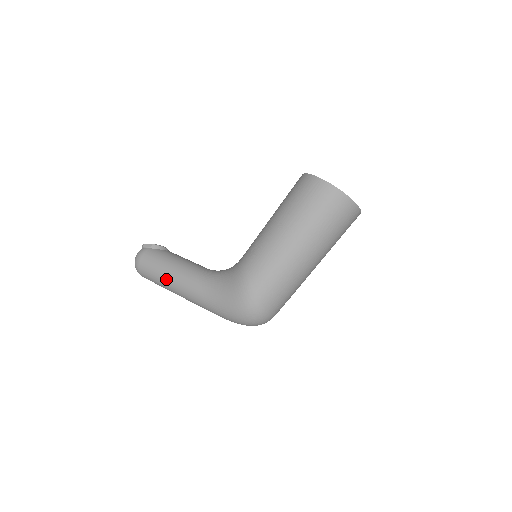
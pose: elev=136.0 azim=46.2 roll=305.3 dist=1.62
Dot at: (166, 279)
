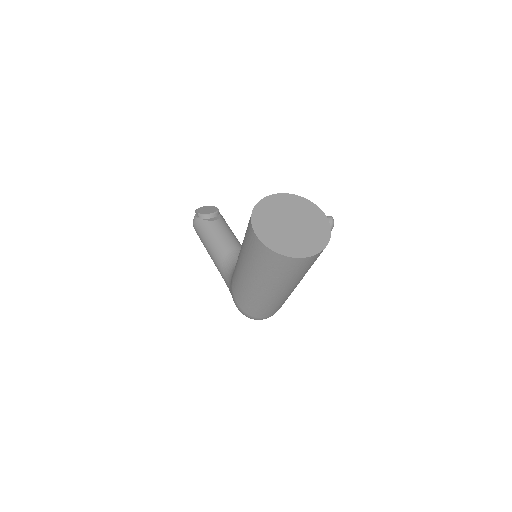
Dot at: (208, 253)
